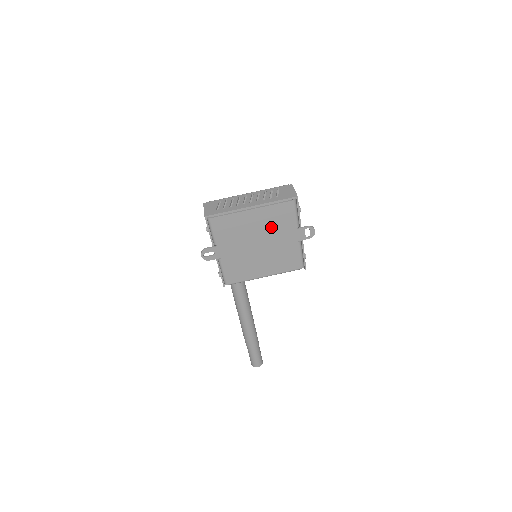
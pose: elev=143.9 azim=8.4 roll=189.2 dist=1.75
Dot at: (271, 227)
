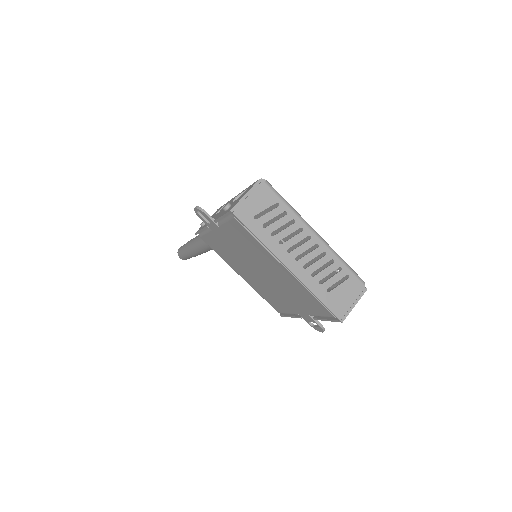
Dot at: (287, 288)
